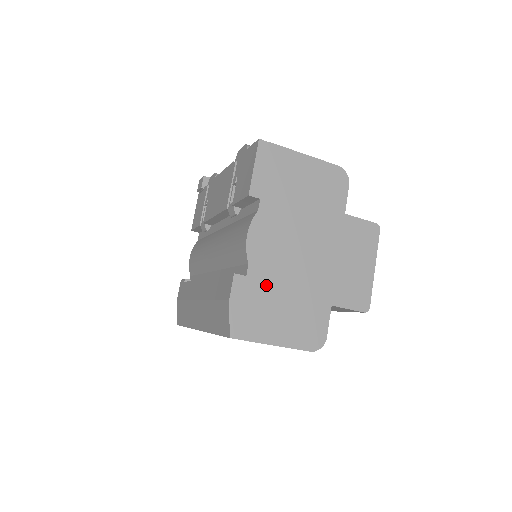
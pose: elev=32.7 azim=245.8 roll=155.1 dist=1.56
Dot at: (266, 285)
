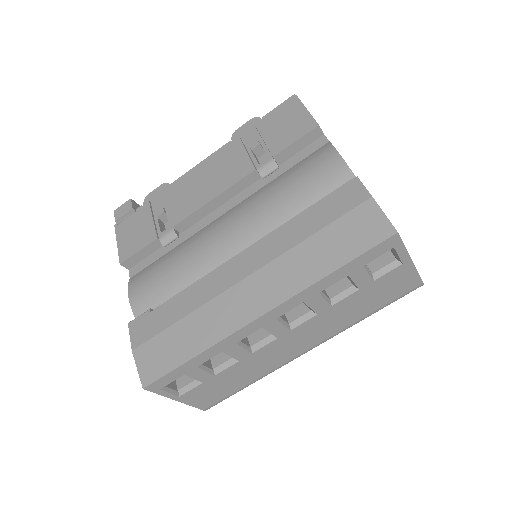
Dot at: occluded
